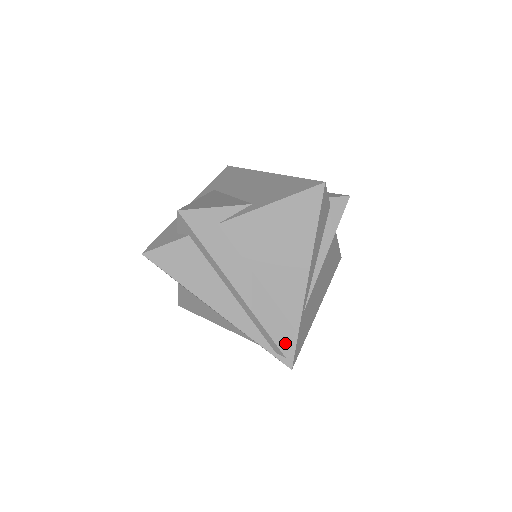
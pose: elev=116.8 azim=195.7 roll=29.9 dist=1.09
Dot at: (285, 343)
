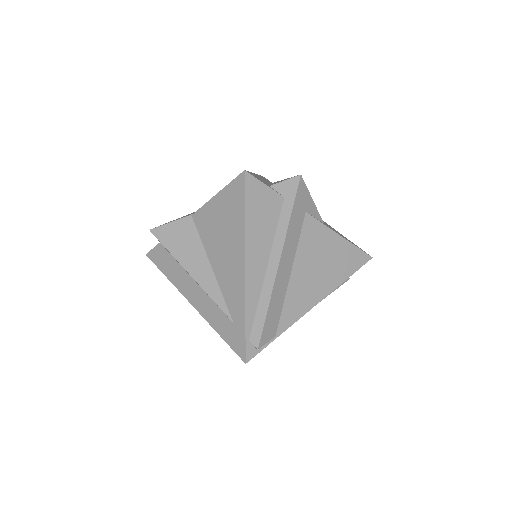
Dot at: (266, 338)
